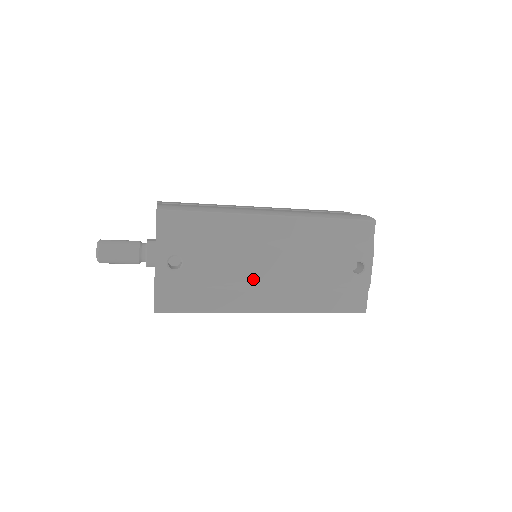
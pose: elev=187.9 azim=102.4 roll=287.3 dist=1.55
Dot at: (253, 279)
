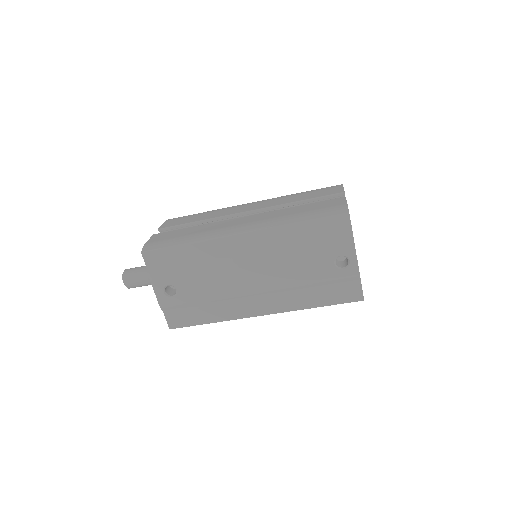
Dot at: (240, 291)
